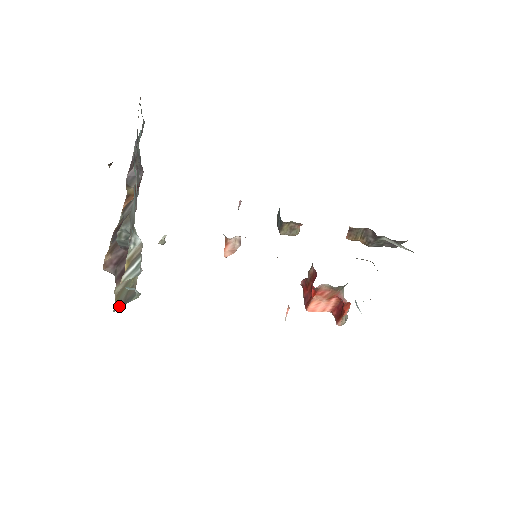
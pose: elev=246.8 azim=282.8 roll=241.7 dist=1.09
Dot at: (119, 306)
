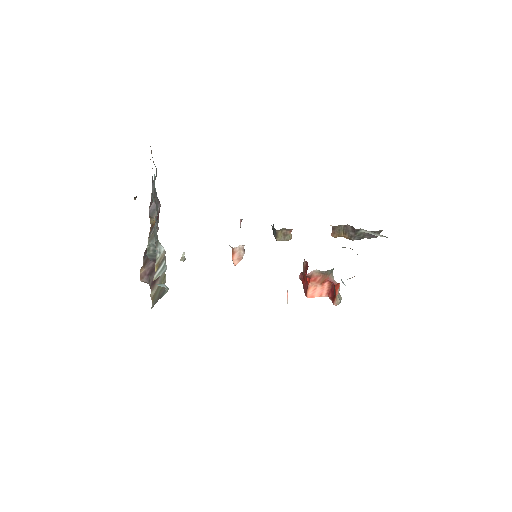
Dot at: (155, 303)
